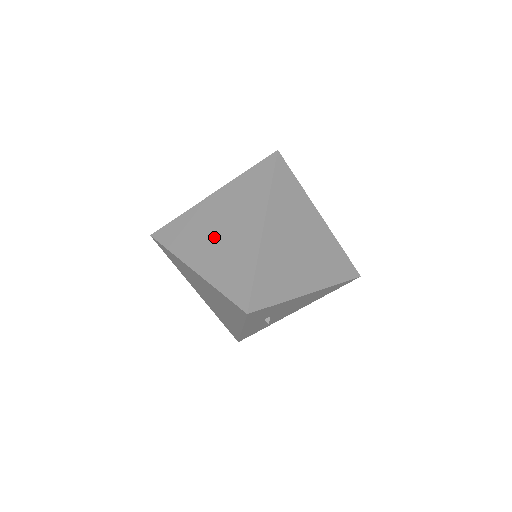
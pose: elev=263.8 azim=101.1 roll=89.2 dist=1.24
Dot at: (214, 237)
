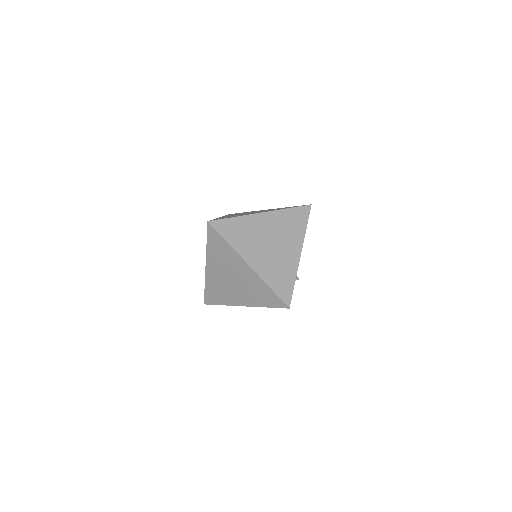
Dot at: (233, 285)
